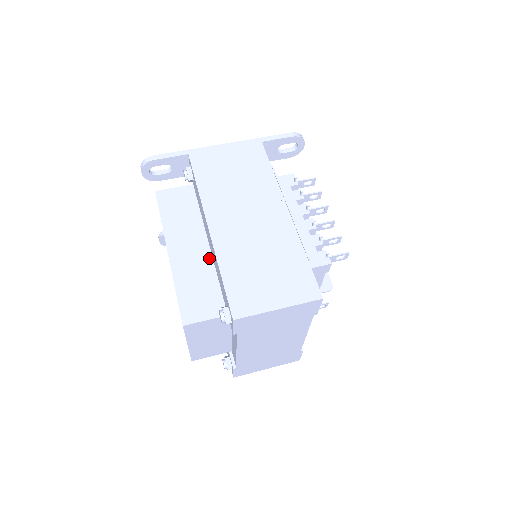
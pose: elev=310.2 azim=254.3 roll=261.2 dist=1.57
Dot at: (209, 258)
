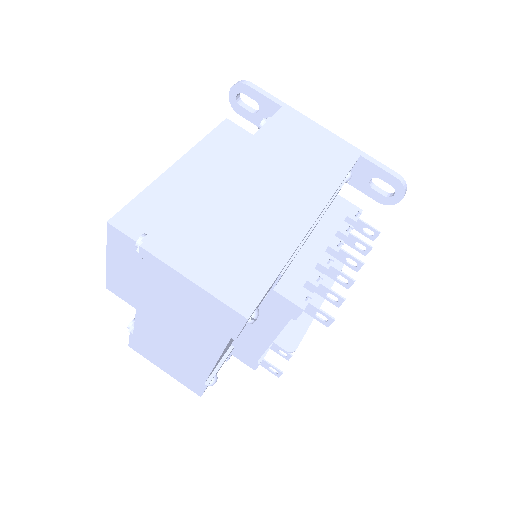
Dot at: occluded
